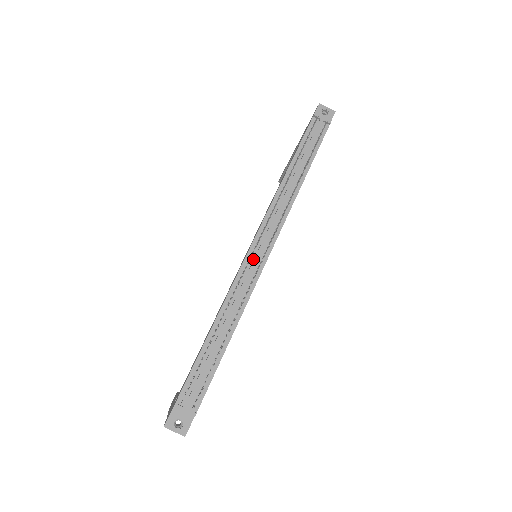
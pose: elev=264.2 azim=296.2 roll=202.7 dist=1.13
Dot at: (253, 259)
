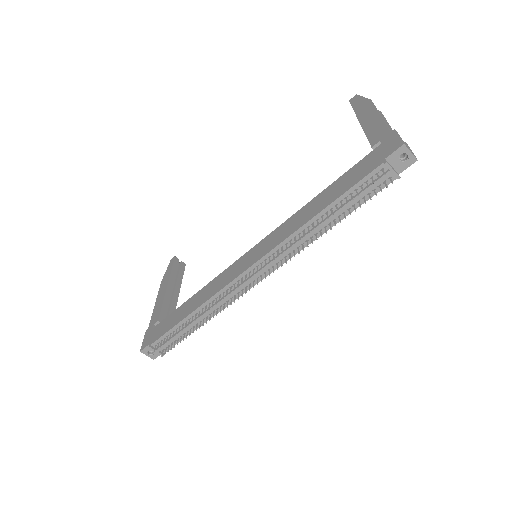
Dot at: (244, 280)
